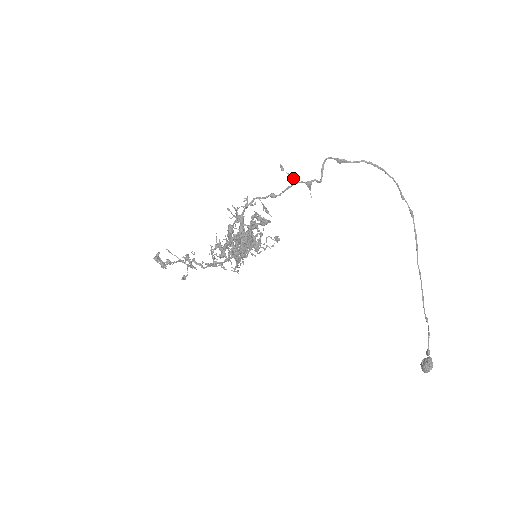
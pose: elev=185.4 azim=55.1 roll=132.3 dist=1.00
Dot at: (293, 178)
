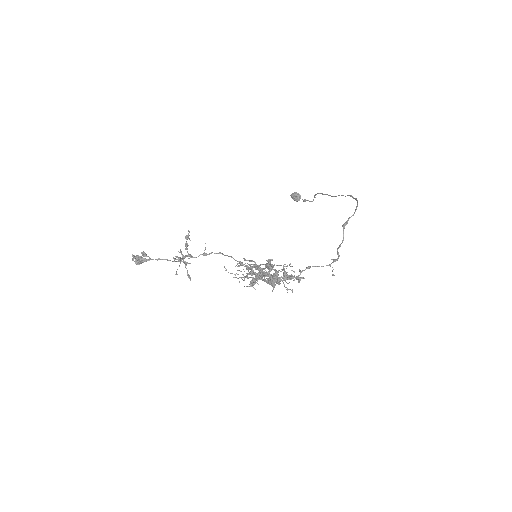
Dot at: (332, 267)
